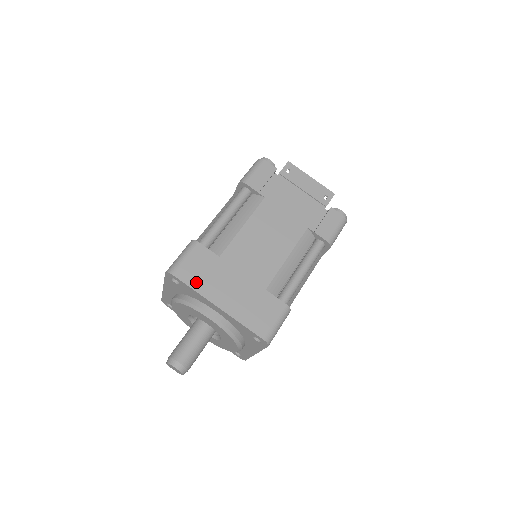
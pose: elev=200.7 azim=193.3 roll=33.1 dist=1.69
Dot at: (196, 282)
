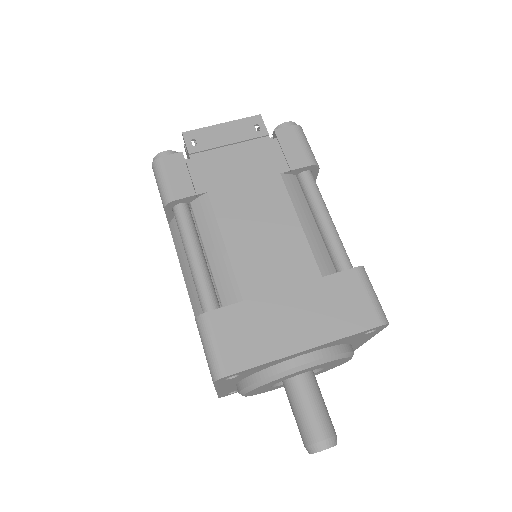
Dot at: (255, 354)
